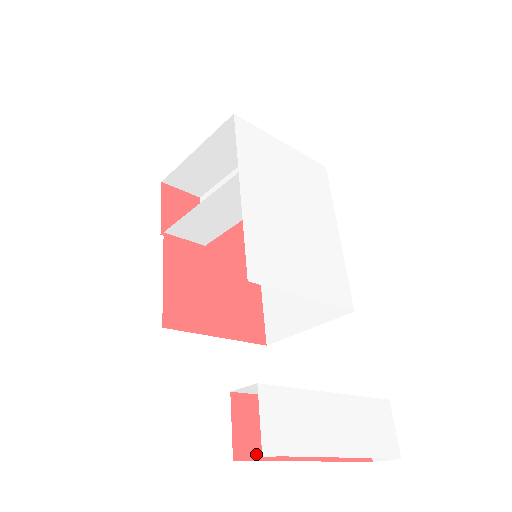
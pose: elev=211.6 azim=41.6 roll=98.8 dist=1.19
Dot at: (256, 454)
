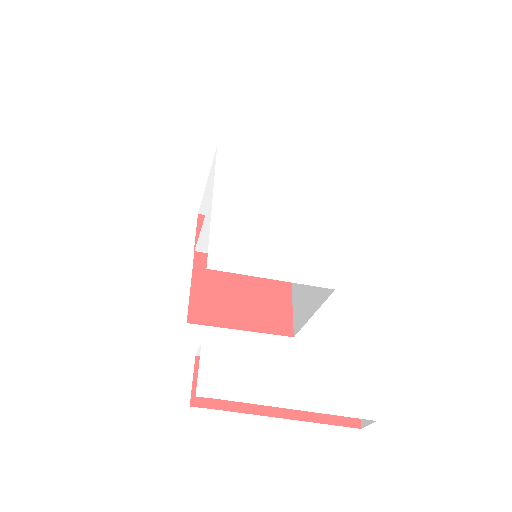
Dot at: (215, 404)
